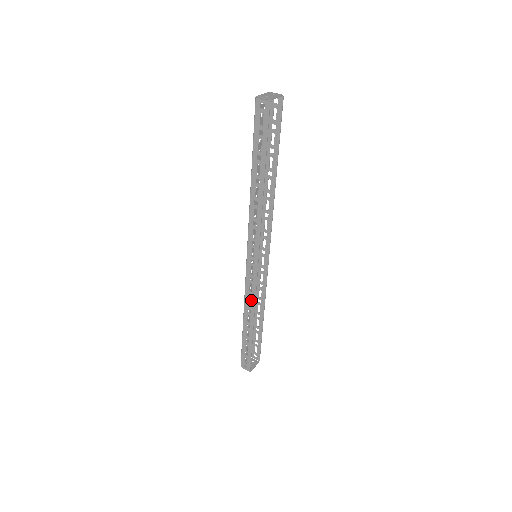
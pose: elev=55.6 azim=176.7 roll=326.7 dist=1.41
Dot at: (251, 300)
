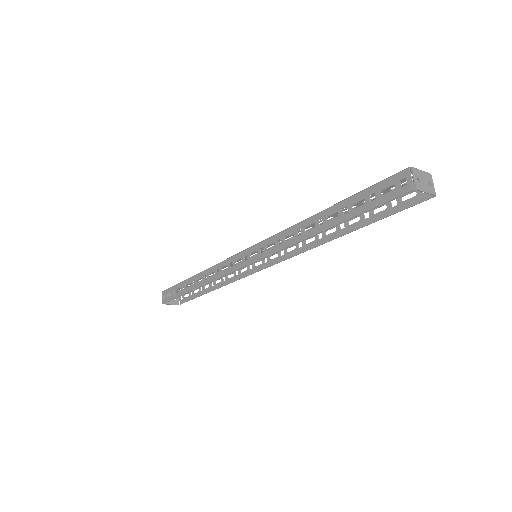
Dot at: (215, 274)
